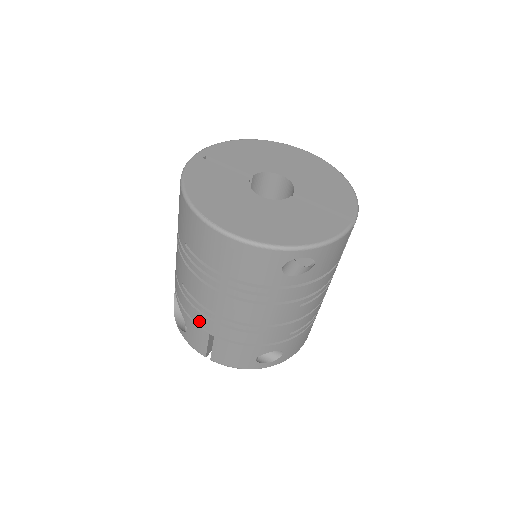
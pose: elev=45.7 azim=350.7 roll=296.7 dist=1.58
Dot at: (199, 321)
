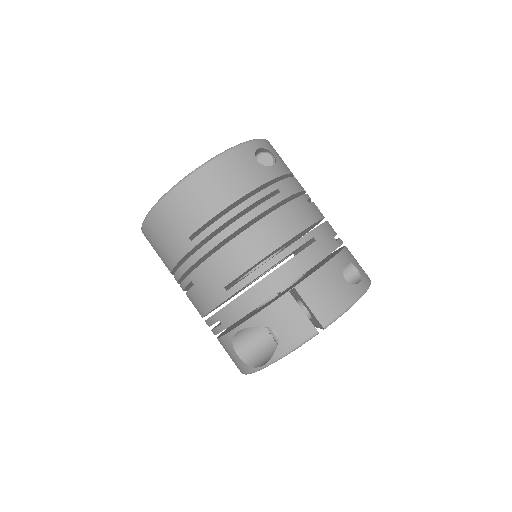
Dot at: (270, 292)
